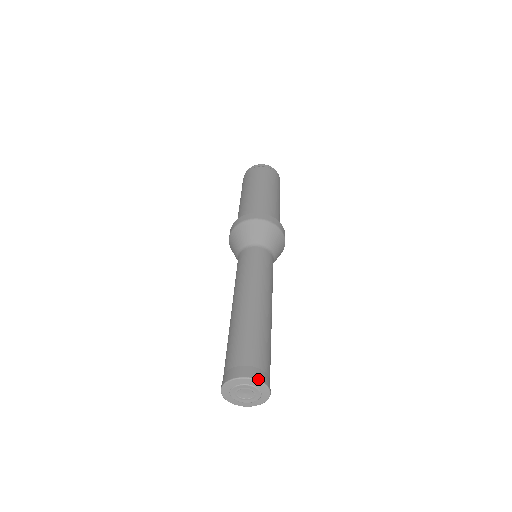
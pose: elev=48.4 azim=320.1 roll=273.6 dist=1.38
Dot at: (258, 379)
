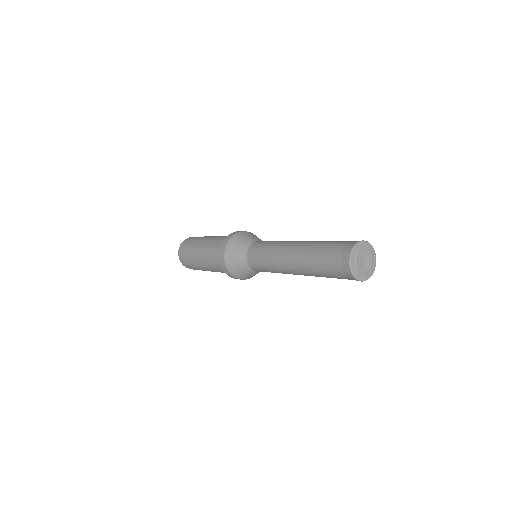
Dot at: (355, 244)
